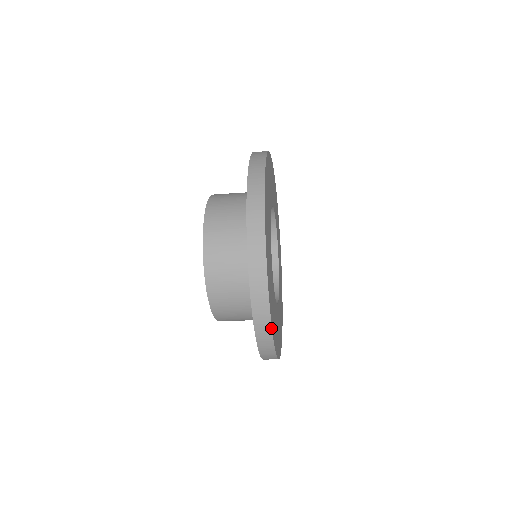
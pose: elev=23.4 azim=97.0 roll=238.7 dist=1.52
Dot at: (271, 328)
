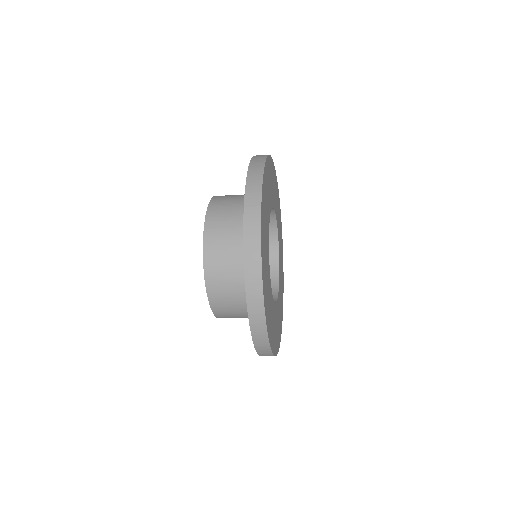
Dot at: (265, 318)
